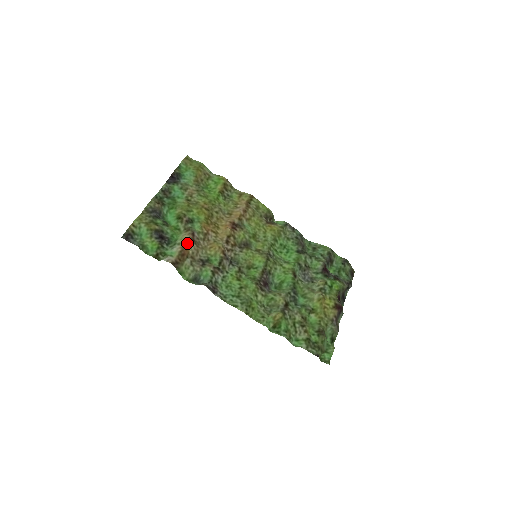
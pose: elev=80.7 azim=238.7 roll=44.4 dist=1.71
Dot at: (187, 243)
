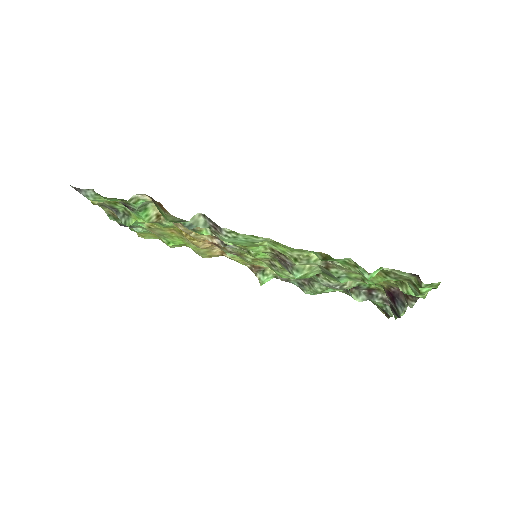
Dot at: occluded
